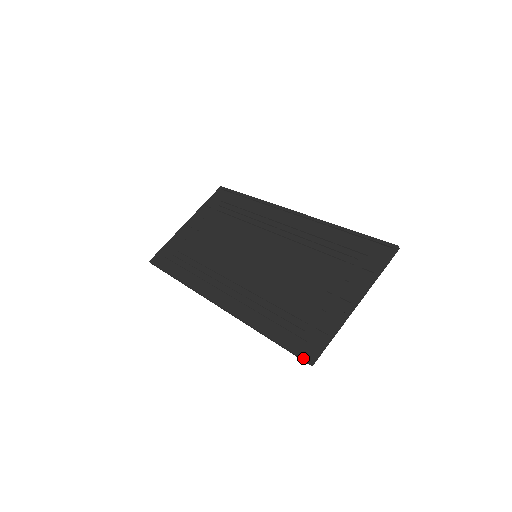
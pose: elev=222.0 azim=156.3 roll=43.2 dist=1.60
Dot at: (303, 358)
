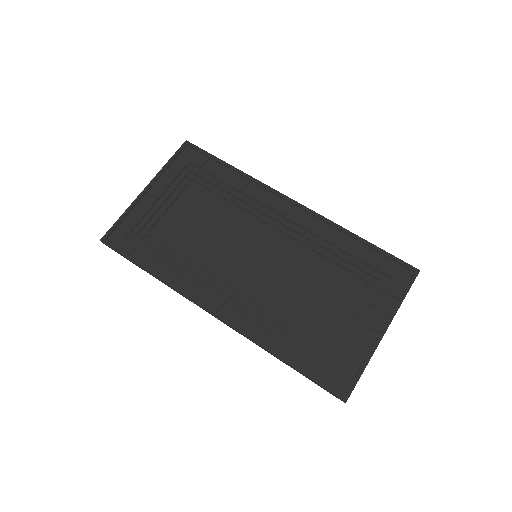
Dot at: (337, 395)
